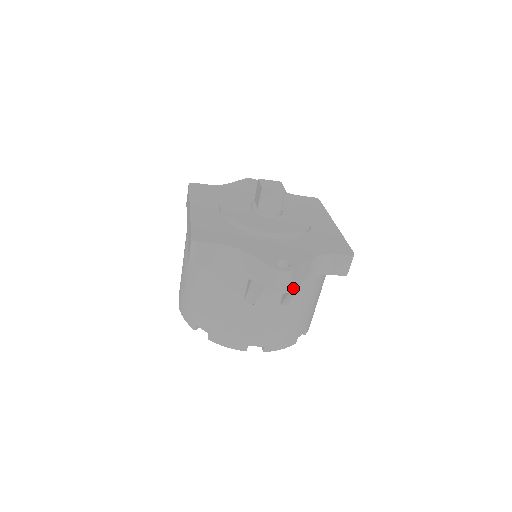
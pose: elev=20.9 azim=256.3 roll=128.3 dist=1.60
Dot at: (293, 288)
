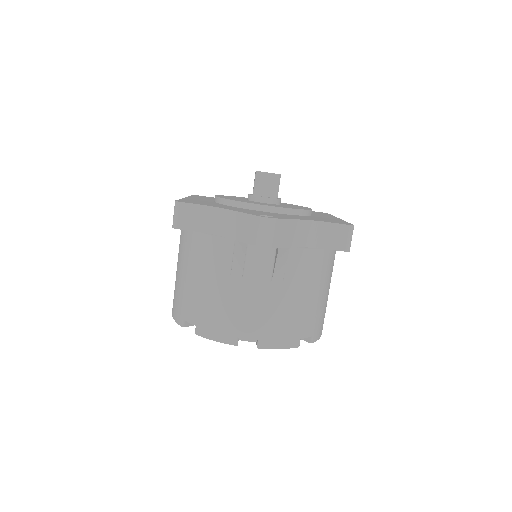
Dot at: (281, 248)
